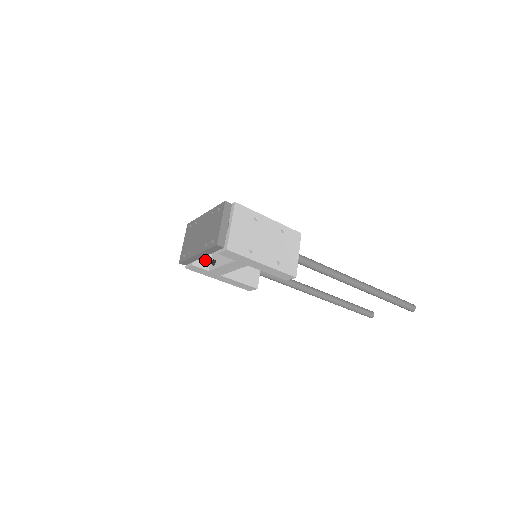
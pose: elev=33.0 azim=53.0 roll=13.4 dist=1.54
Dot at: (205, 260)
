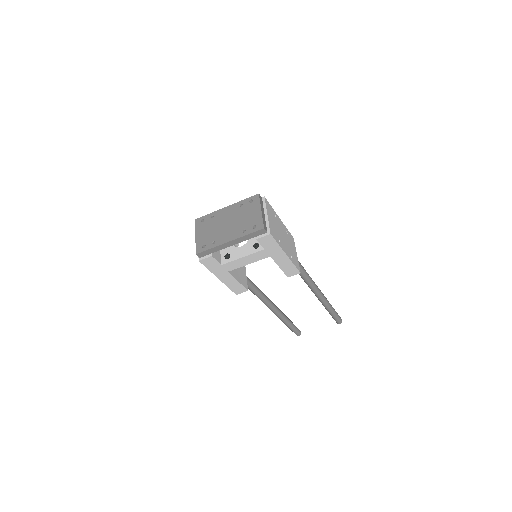
Dot at: (218, 254)
